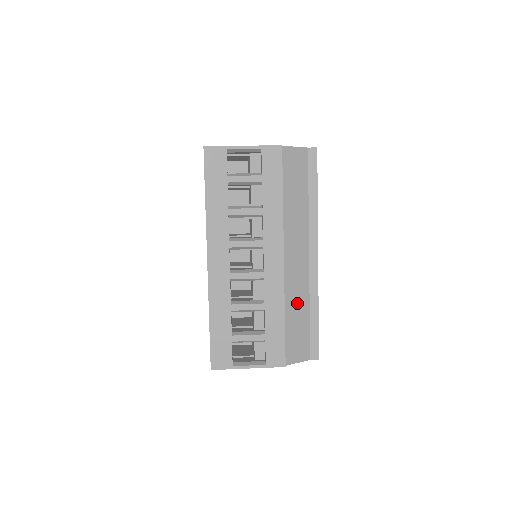
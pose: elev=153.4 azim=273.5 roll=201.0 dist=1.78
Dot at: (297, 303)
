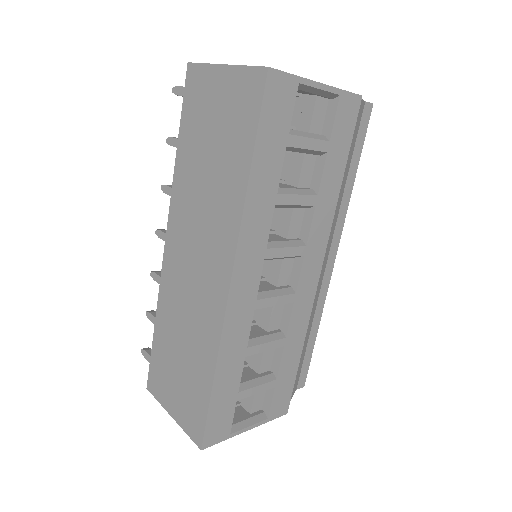
Dot at: (308, 326)
